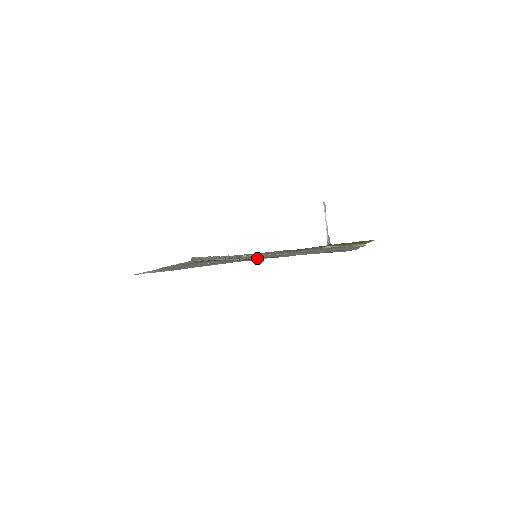
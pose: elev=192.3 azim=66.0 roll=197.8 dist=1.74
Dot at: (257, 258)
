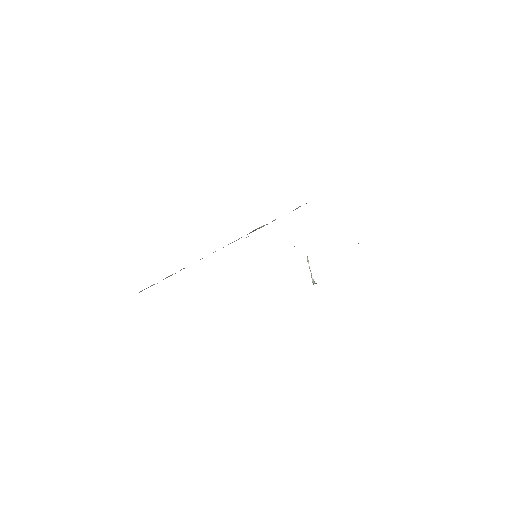
Dot at: occluded
